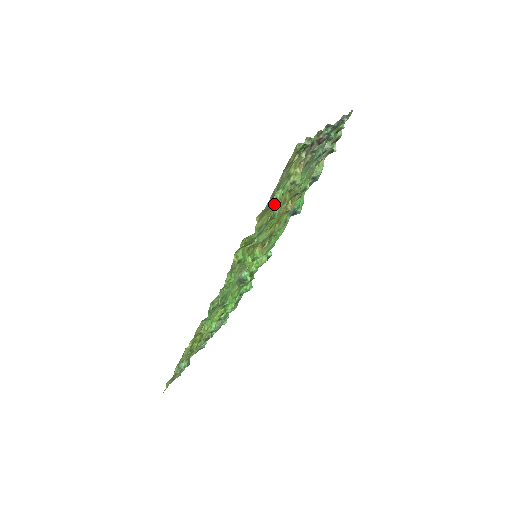
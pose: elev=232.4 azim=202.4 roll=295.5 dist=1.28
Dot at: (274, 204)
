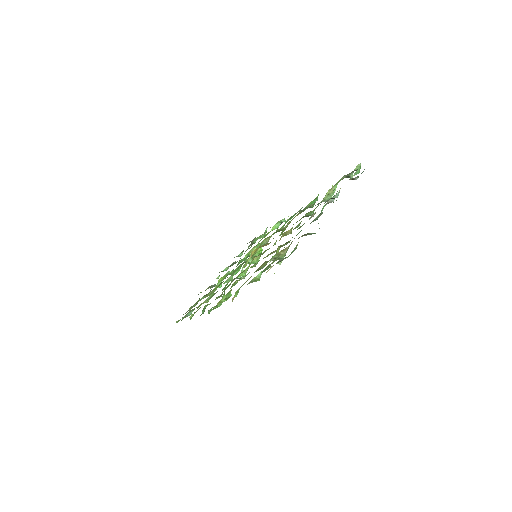
Dot at: occluded
